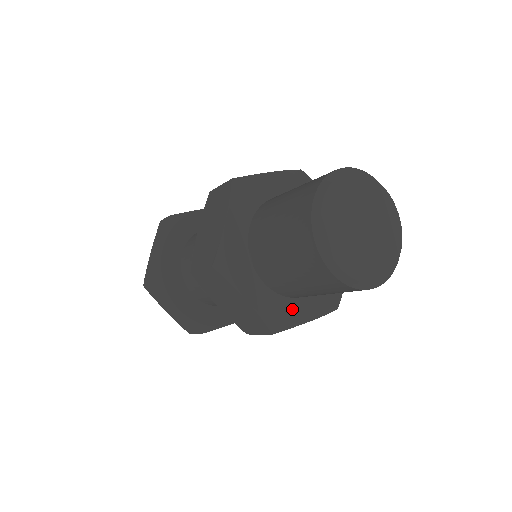
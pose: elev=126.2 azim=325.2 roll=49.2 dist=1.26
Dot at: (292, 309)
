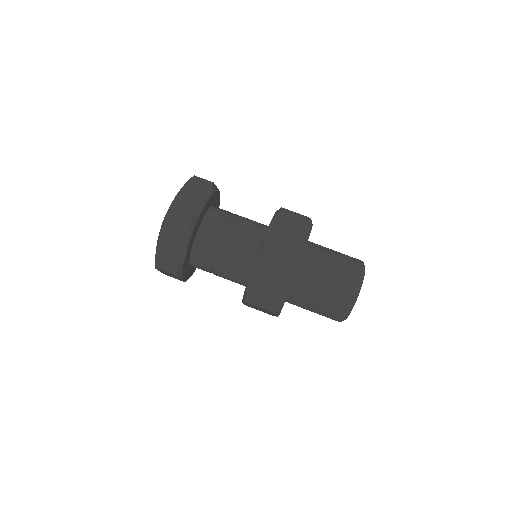
Dot at: occluded
